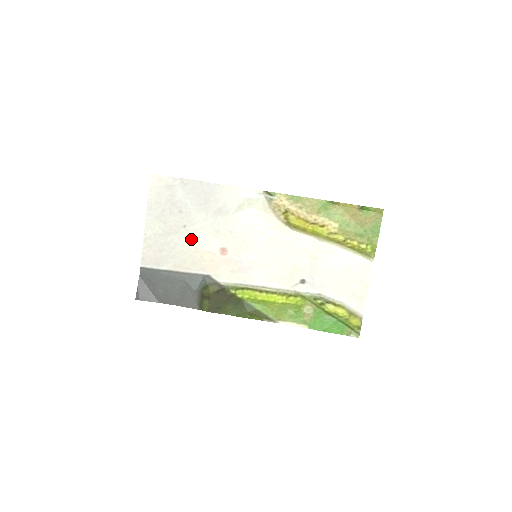
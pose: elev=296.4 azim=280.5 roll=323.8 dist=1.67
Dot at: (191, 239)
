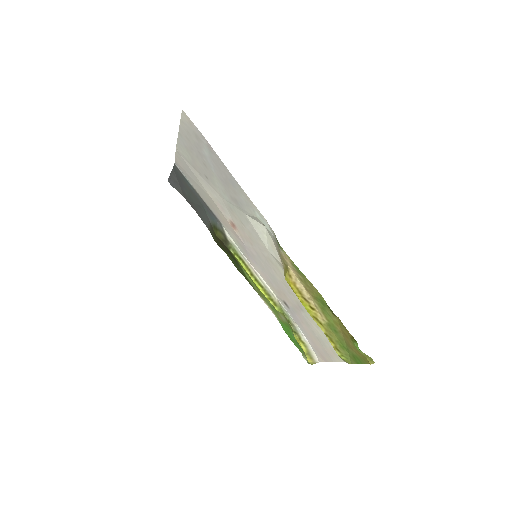
Dot at: (210, 191)
